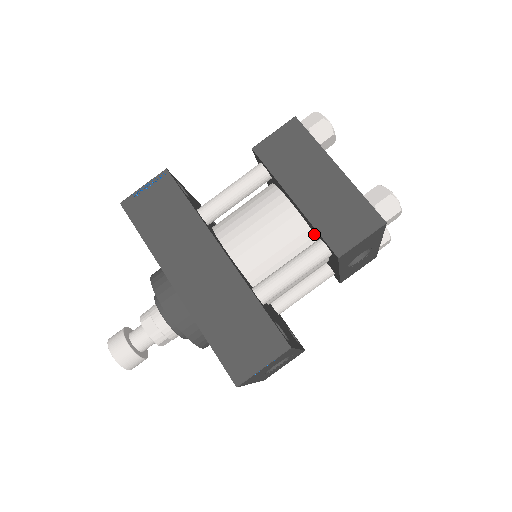
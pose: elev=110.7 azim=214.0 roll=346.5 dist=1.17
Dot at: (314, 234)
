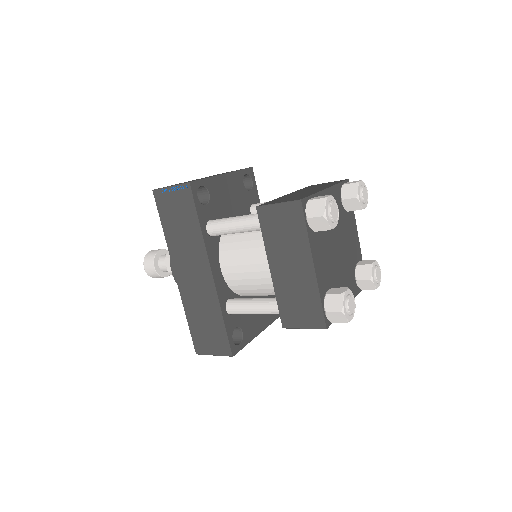
Dot at: occluded
